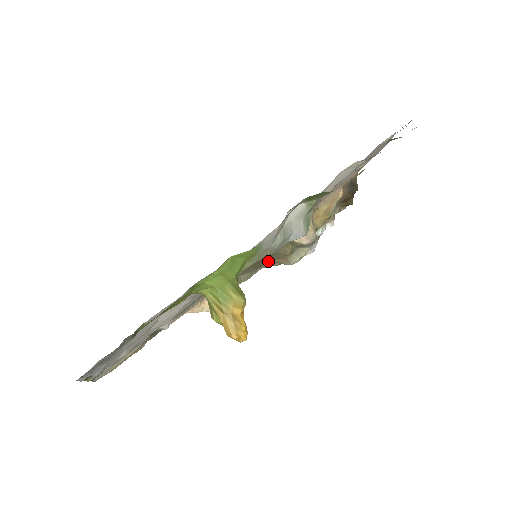
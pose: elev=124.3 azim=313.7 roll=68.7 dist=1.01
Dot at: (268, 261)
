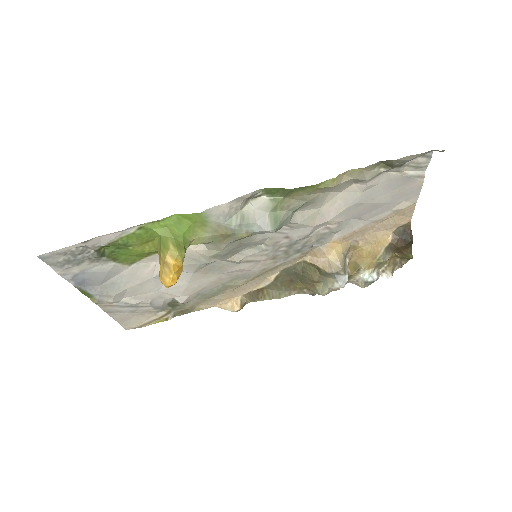
Dot at: (300, 285)
